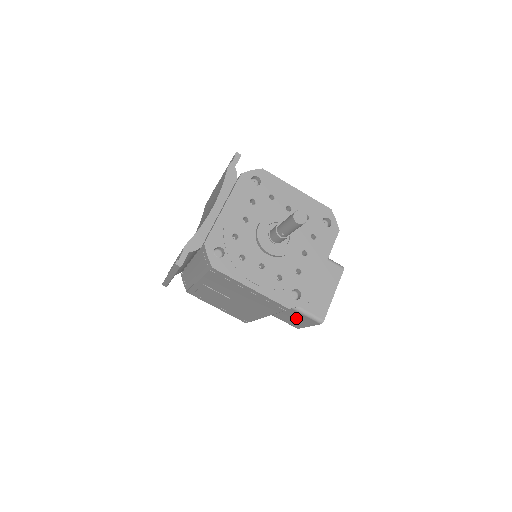
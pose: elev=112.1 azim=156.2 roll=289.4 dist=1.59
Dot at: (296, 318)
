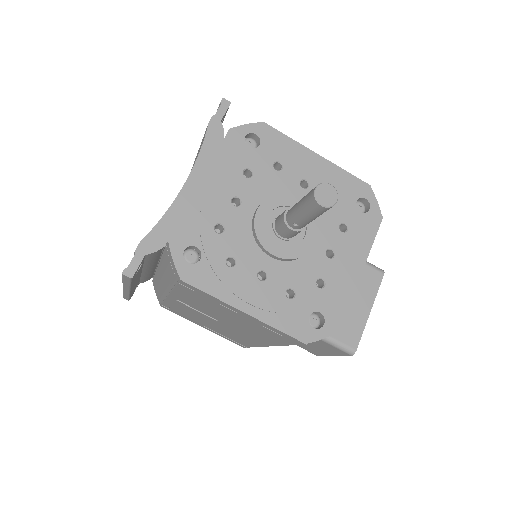
Dot at: (314, 344)
